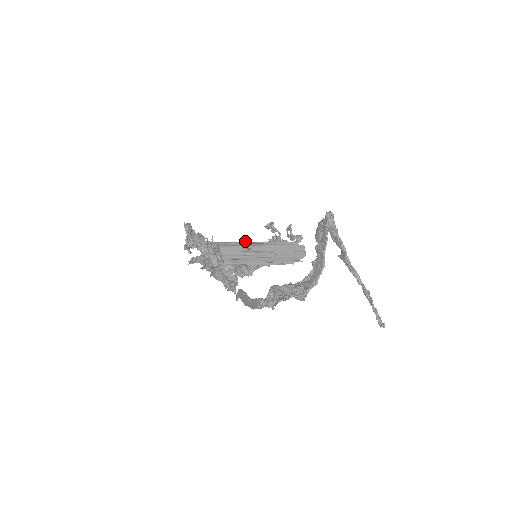
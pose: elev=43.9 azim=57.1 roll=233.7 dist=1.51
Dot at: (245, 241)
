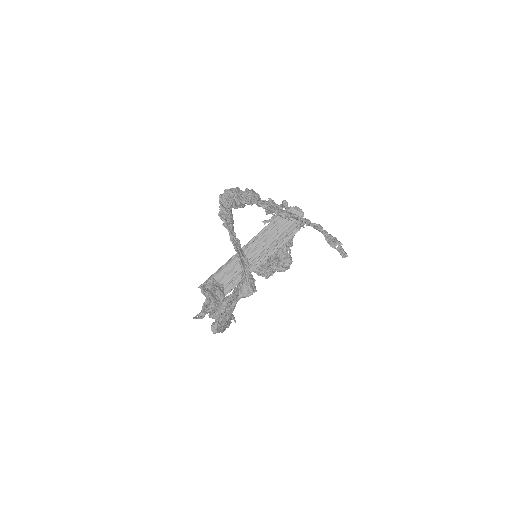
Dot at: occluded
